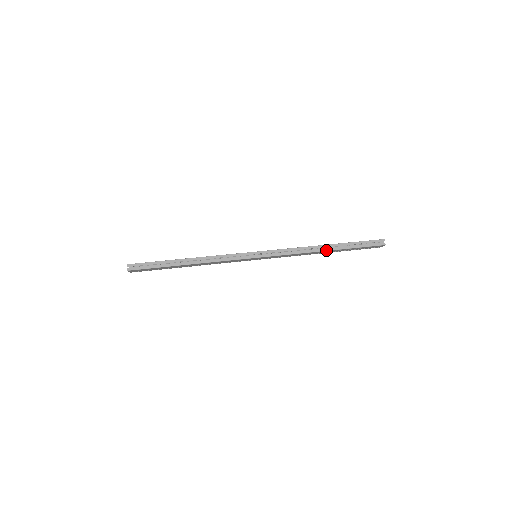
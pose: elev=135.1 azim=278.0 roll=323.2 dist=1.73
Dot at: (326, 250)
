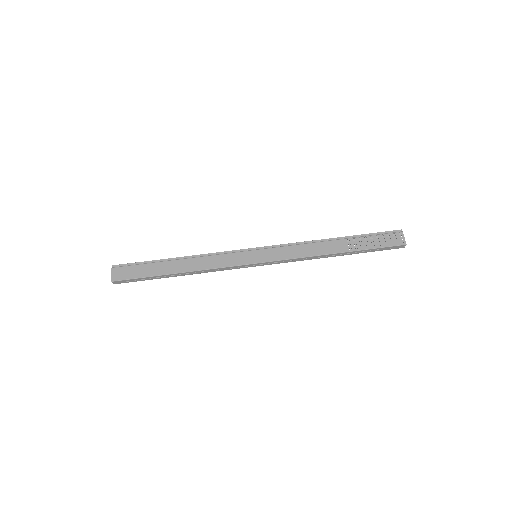
Dot at: occluded
